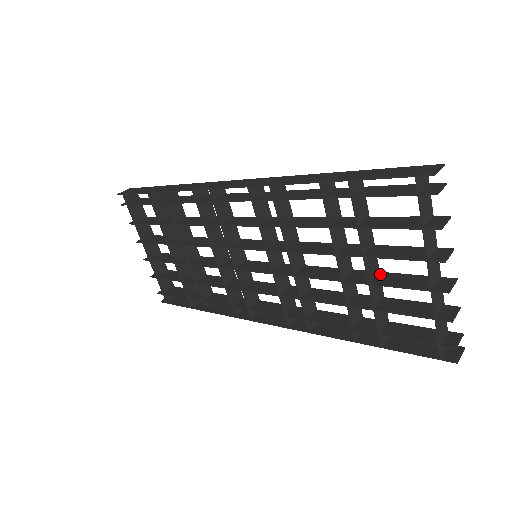
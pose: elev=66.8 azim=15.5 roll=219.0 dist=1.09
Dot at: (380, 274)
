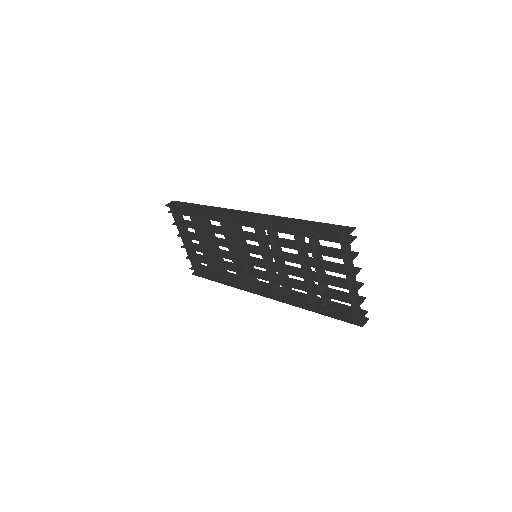
Dot at: (326, 276)
